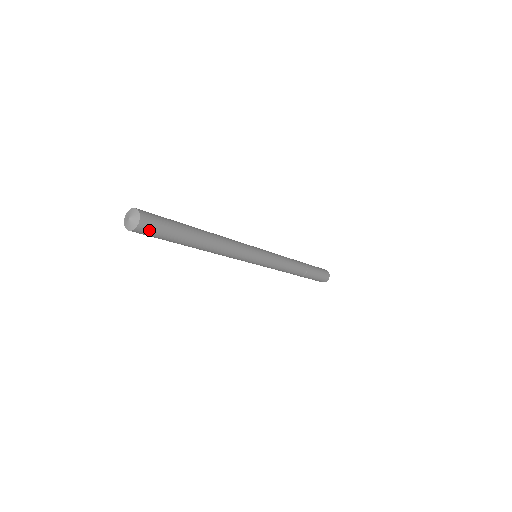
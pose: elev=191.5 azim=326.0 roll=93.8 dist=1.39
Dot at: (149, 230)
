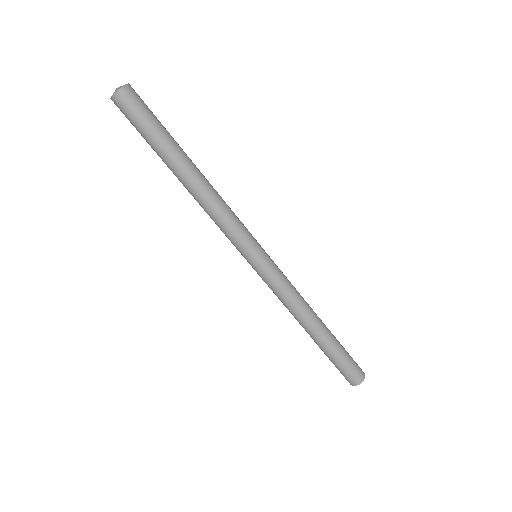
Dot at: (137, 99)
